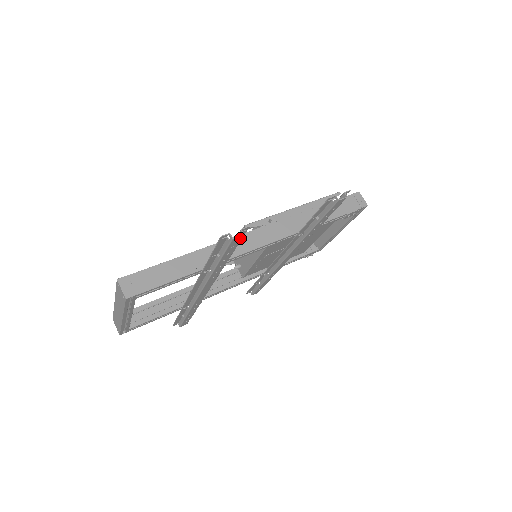
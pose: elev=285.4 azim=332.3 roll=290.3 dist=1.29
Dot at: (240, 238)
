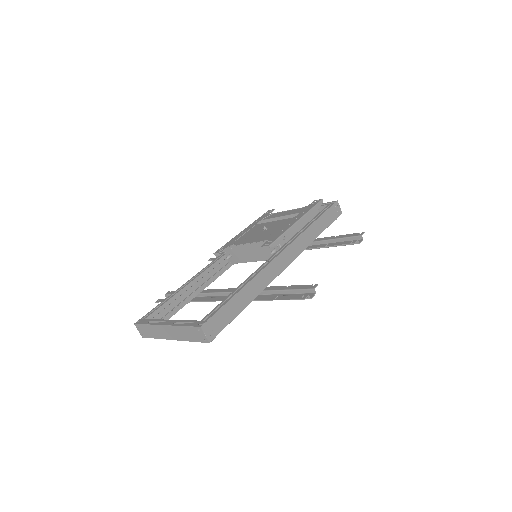
Dot at: (311, 294)
